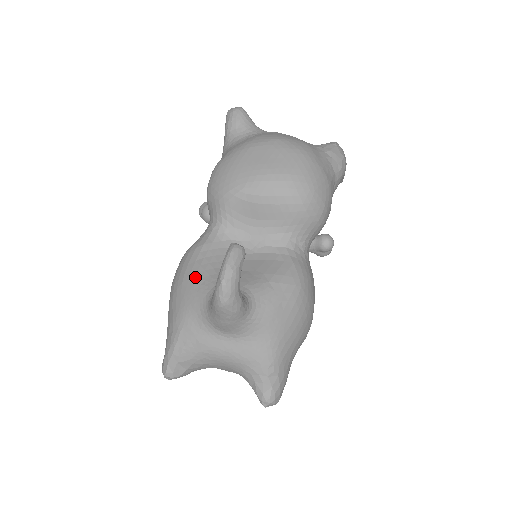
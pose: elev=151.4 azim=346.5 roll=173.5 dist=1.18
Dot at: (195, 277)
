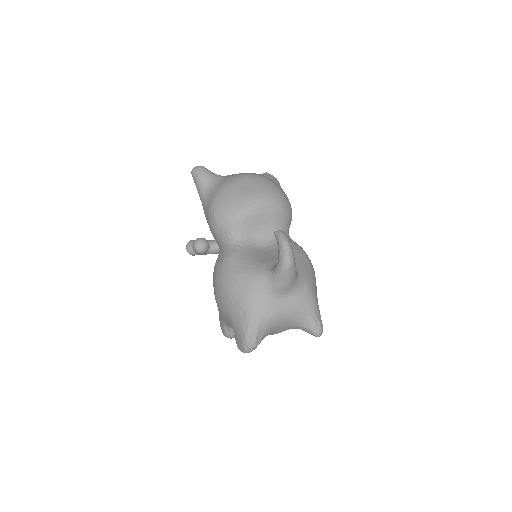
Dot at: (246, 271)
